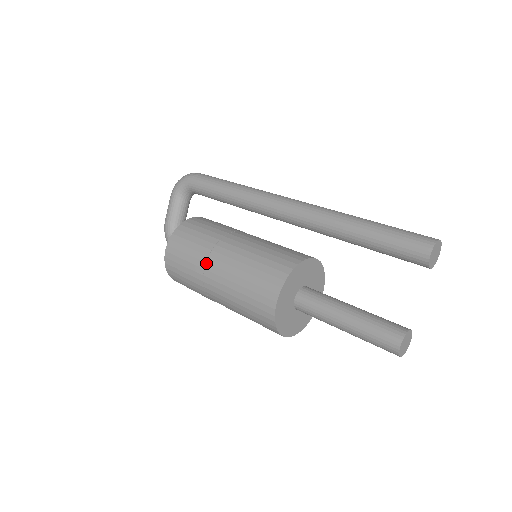
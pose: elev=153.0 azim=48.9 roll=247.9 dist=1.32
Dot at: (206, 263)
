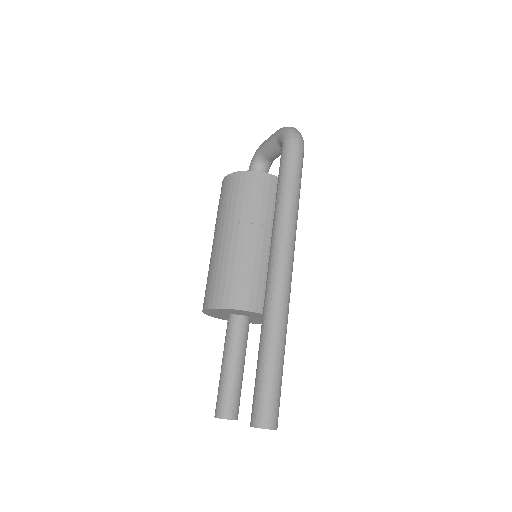
Dot at: (220, 226)
